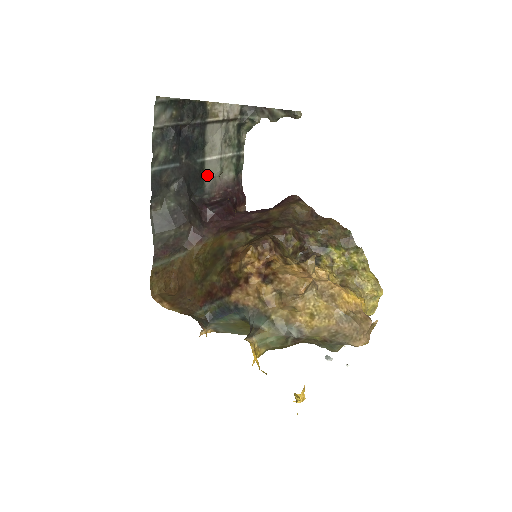
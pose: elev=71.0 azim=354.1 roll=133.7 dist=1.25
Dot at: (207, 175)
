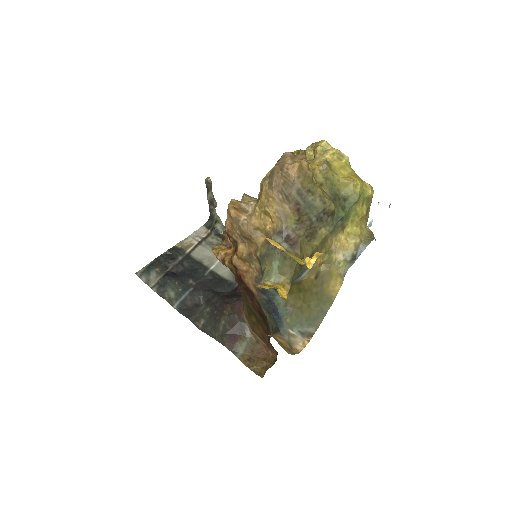
Dot at: (225, 275)
